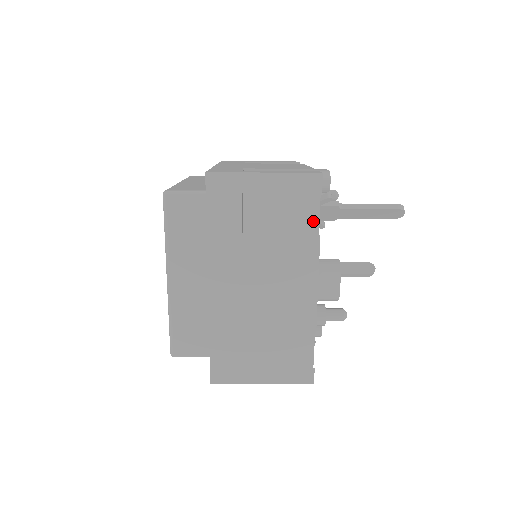
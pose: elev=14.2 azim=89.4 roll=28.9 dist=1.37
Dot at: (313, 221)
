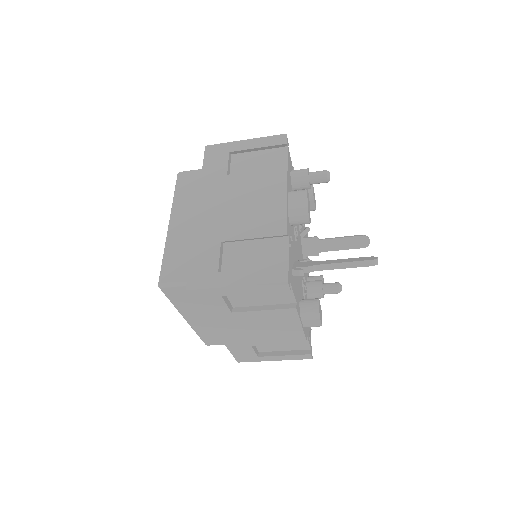
Dot at: (289, 296)
